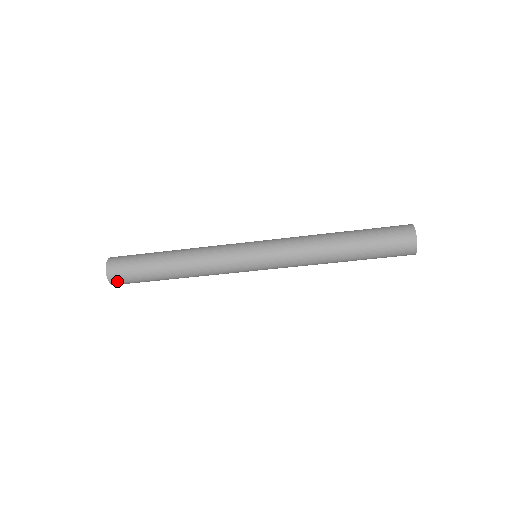
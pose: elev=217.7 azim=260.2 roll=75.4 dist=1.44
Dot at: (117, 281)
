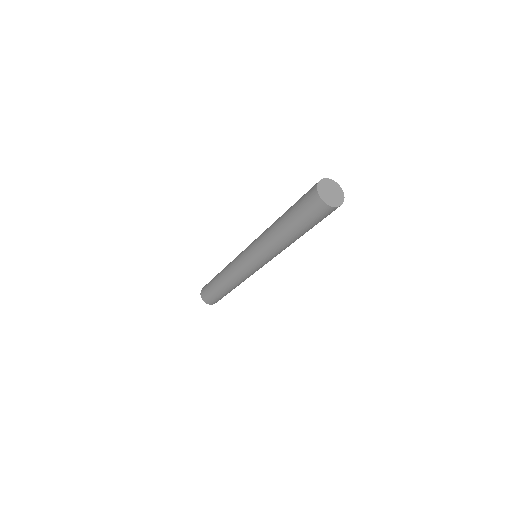
Dot at: (214, 303)
